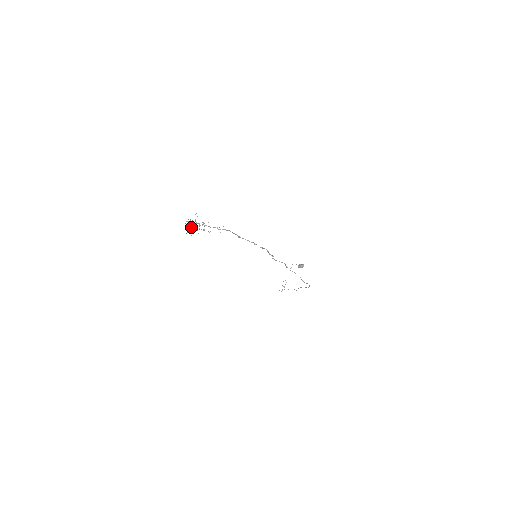
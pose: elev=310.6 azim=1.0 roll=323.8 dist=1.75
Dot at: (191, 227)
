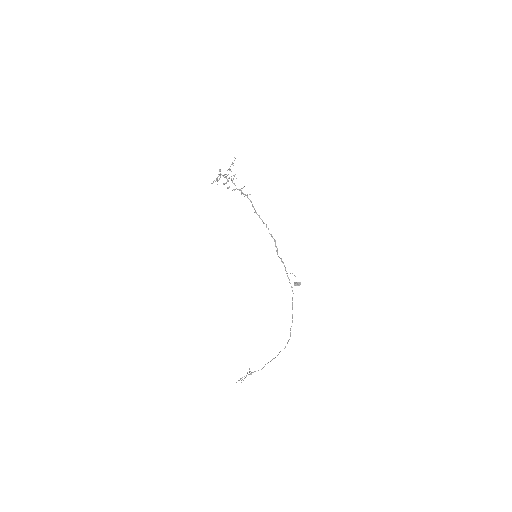
Dot at: occluded
